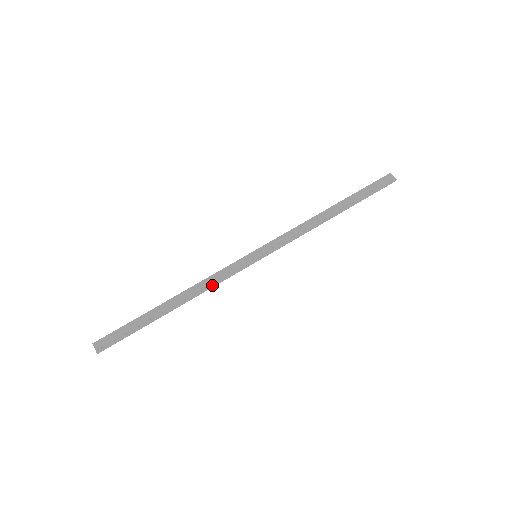
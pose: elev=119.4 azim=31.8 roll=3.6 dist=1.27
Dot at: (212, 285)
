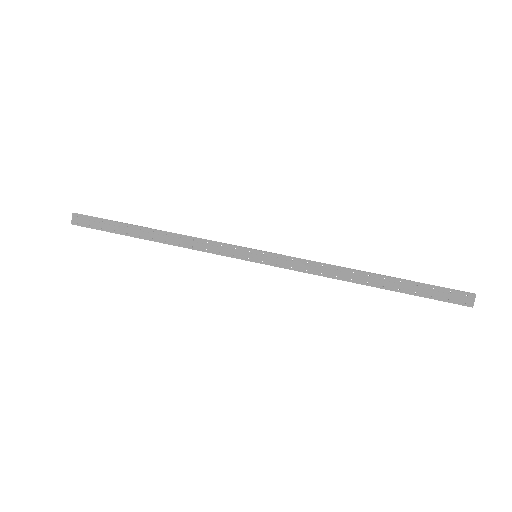
Dot at: (196, 249)
